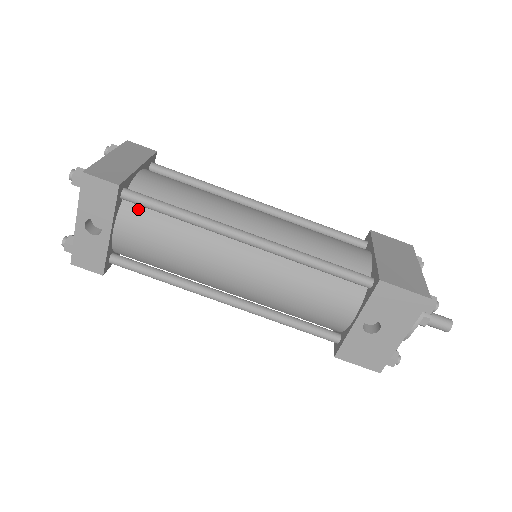
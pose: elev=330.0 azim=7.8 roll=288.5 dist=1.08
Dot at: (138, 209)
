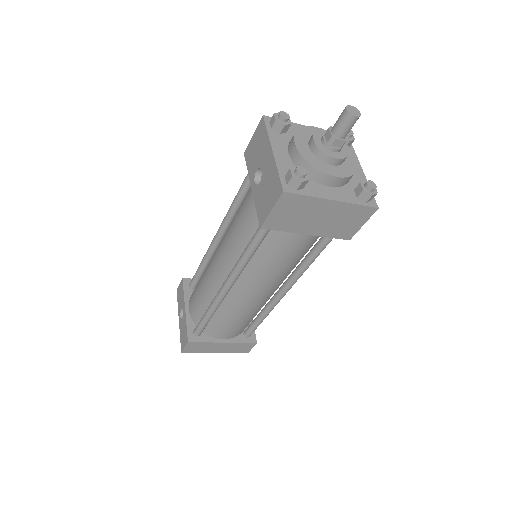
Dot at: occluded
